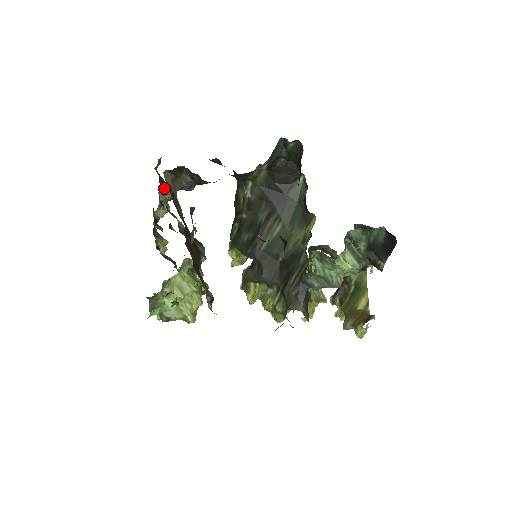
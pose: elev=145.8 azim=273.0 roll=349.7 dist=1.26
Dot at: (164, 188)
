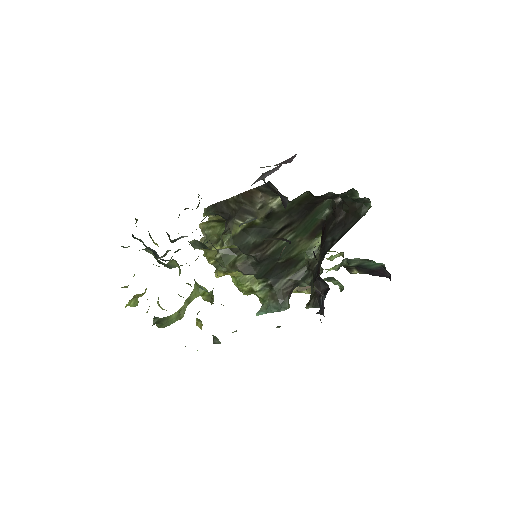
Dot at: occluded
